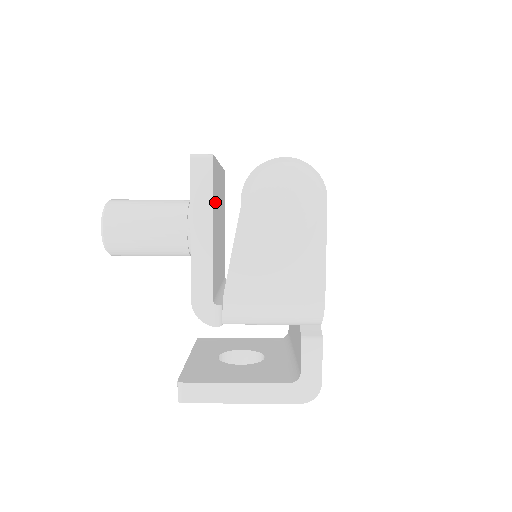
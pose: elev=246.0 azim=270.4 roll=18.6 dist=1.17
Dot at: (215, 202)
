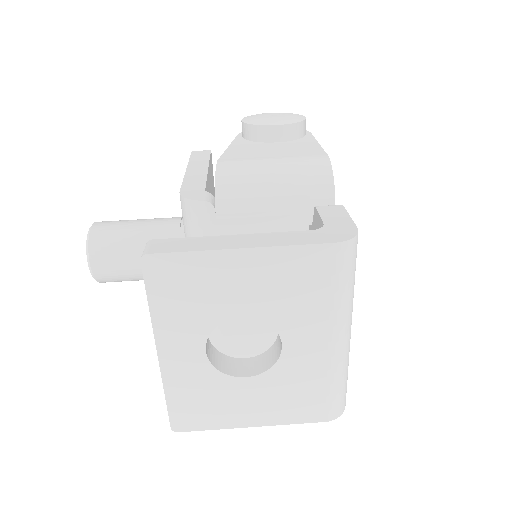
Dot at: (211, 185)
